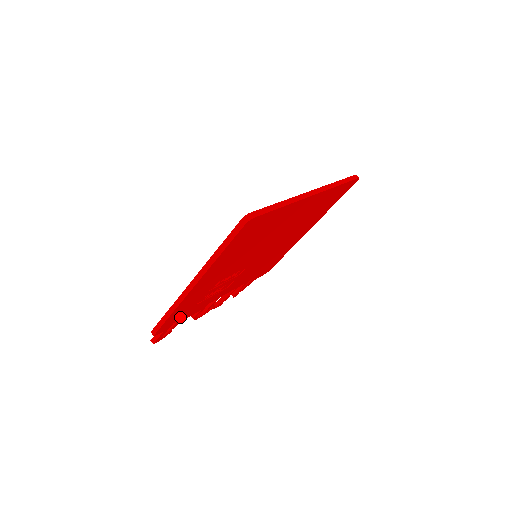
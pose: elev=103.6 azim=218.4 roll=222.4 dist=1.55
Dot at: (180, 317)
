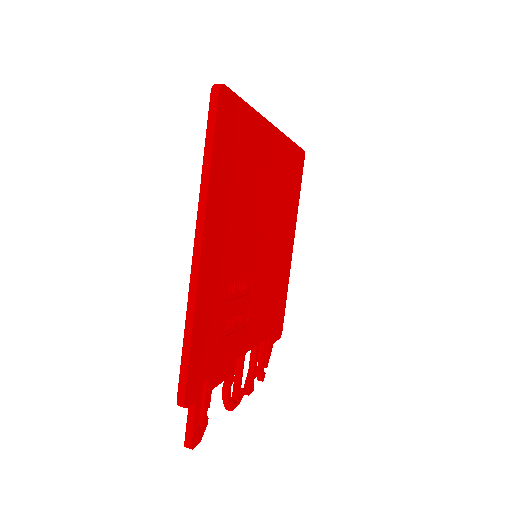
Dot at: (208, 367)
